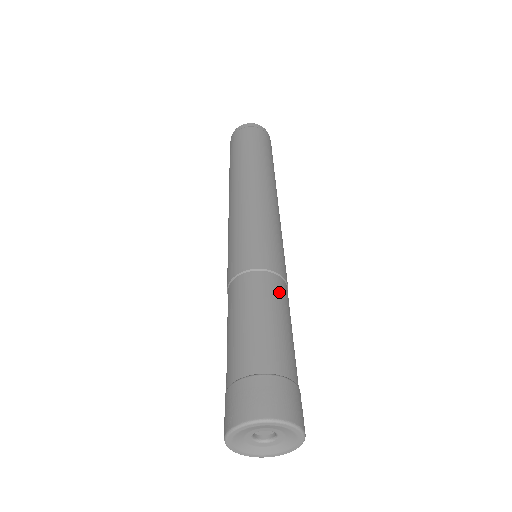
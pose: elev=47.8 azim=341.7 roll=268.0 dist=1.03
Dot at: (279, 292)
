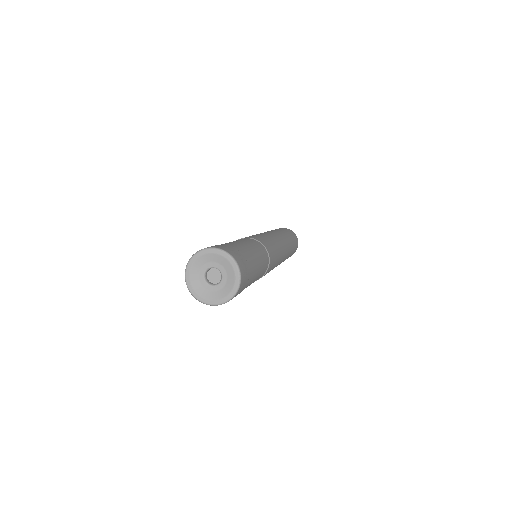
Dot at: (265, 264)
